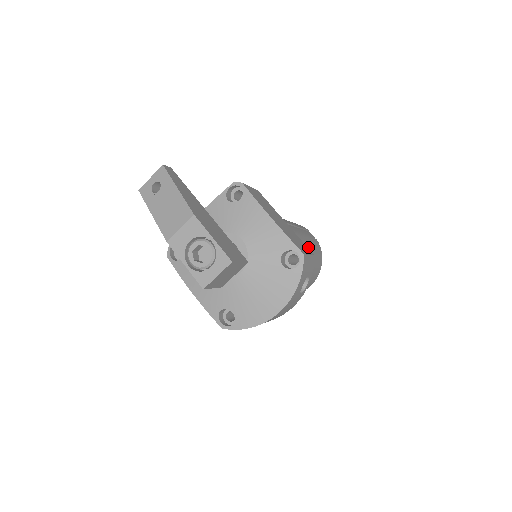
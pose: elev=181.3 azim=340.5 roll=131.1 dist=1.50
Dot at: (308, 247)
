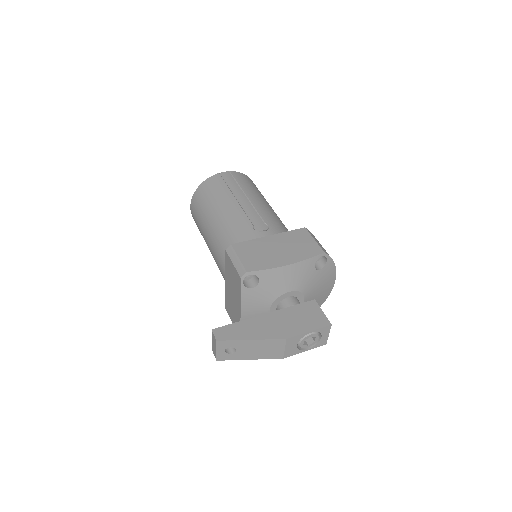
Dot at: (261, 203)
